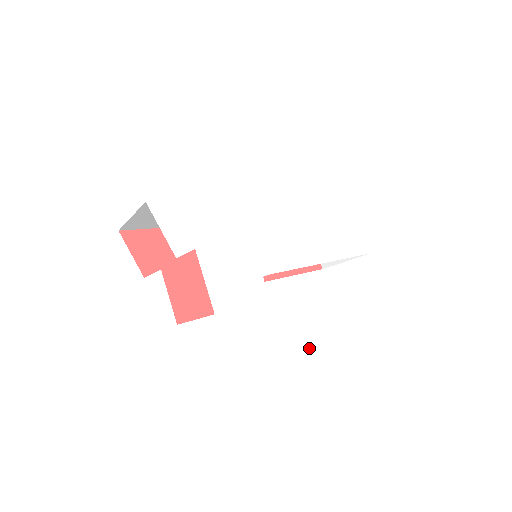
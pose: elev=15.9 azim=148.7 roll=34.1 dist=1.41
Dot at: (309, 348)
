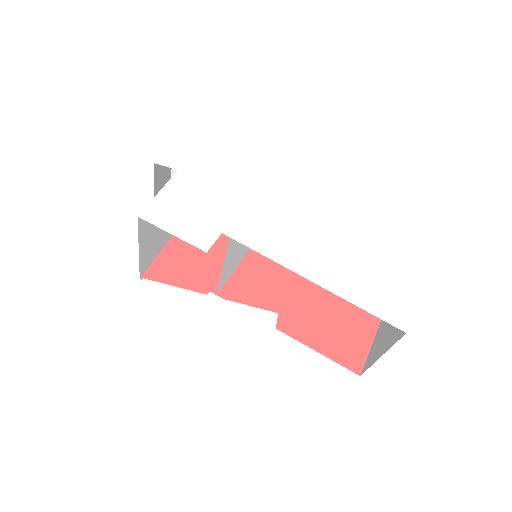
Dot at: (204, 333)
